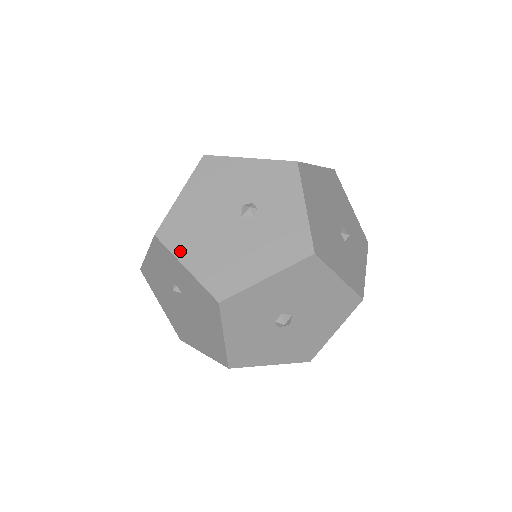
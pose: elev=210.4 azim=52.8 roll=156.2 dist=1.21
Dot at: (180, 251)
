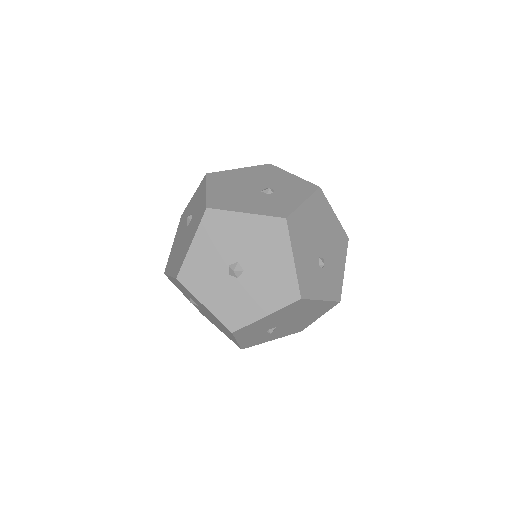
Dot at: (169, 270)
